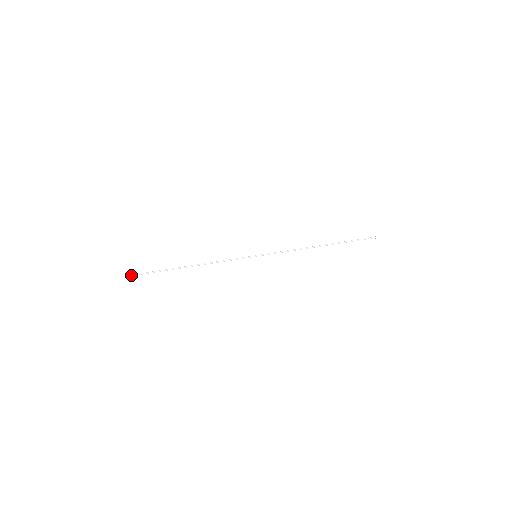
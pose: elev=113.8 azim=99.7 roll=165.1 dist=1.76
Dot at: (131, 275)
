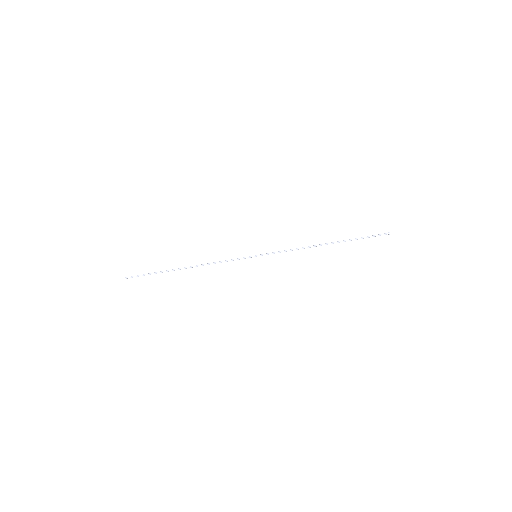
Dot at: occluded
